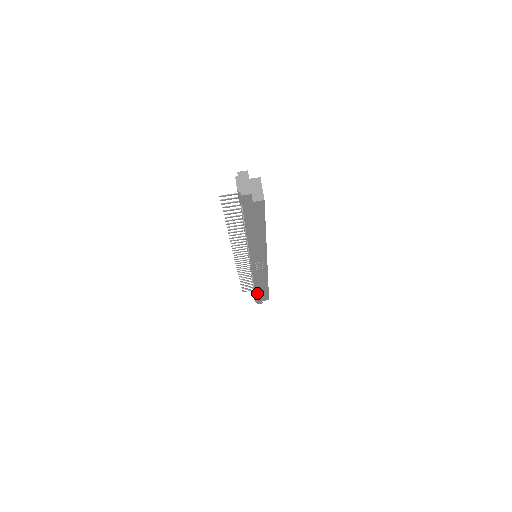
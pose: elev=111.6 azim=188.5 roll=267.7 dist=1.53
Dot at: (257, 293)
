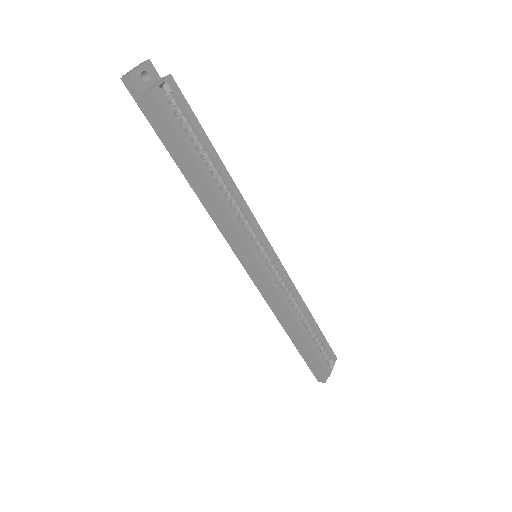
Dot at: (299, 348)
